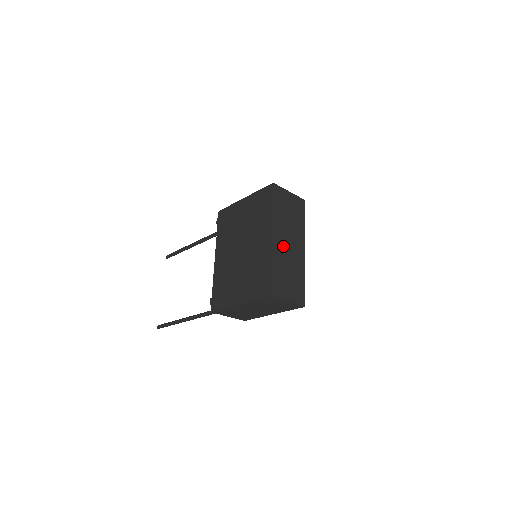
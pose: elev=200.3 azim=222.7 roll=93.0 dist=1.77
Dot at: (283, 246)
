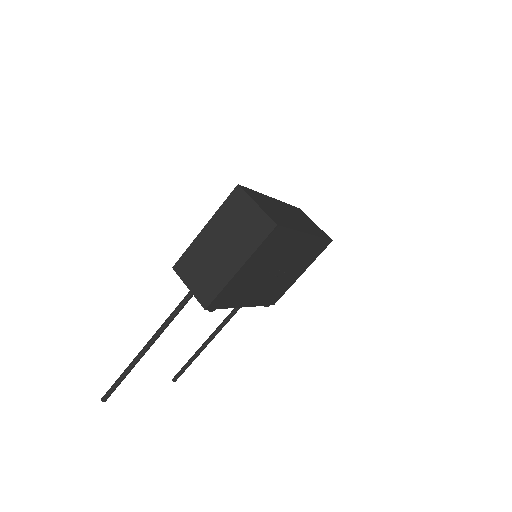
Dot at: (282, 209)
